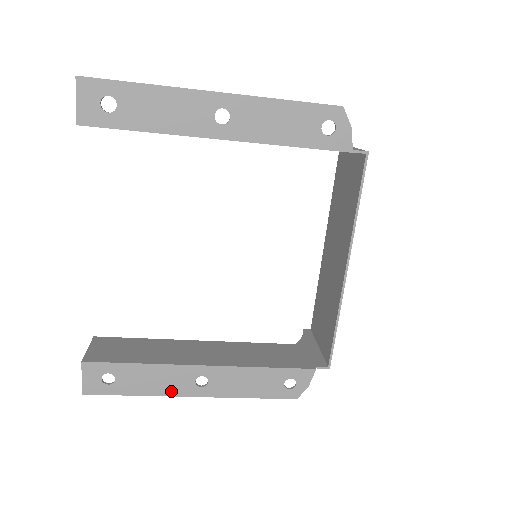
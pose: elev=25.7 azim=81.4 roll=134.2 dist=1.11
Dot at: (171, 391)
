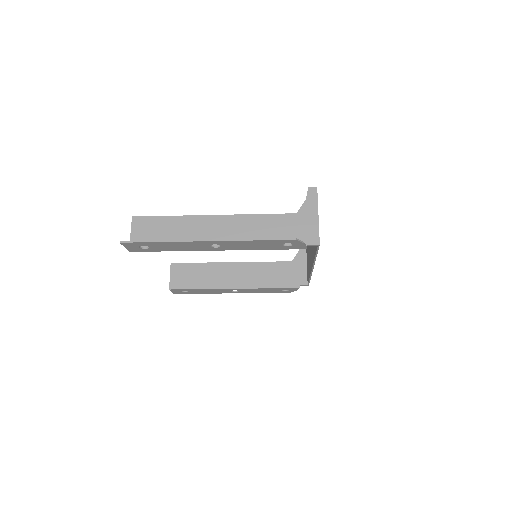
Dot at: (219, 293)
